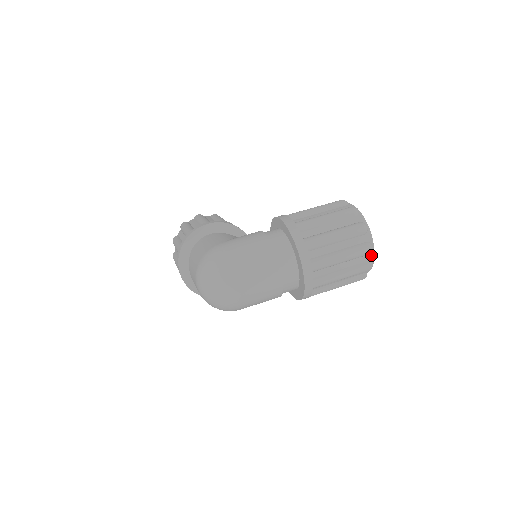
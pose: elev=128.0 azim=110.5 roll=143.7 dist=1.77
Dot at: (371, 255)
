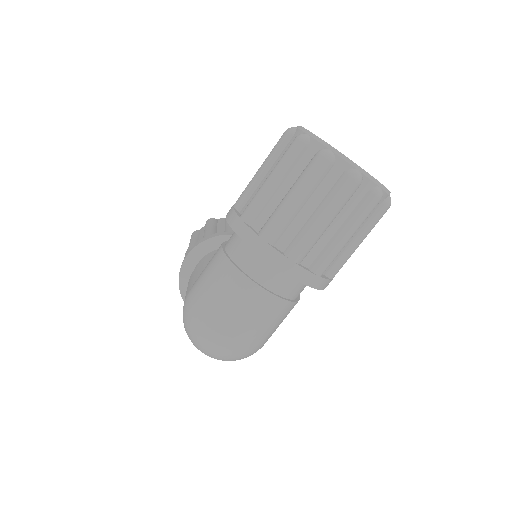
Dot at: (366, 181)
